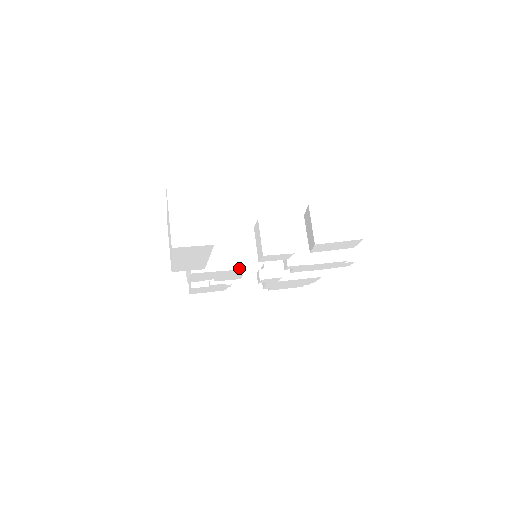
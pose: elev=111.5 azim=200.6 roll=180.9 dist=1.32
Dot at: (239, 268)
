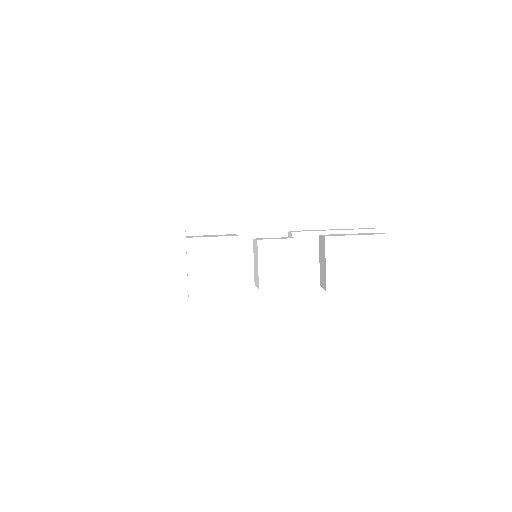
Dot at: (232, 277)
